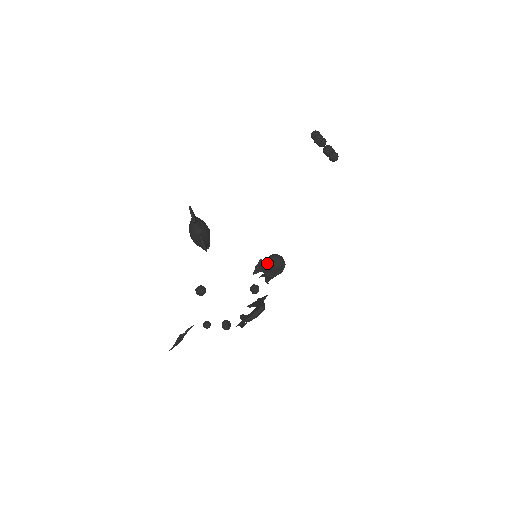
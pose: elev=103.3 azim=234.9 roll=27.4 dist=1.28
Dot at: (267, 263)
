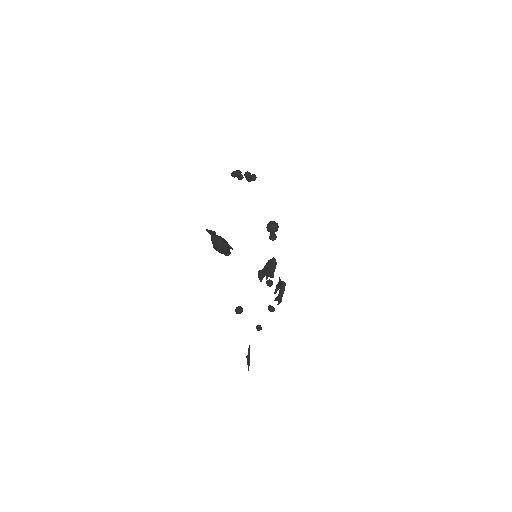
Dot at: (268, 229)
